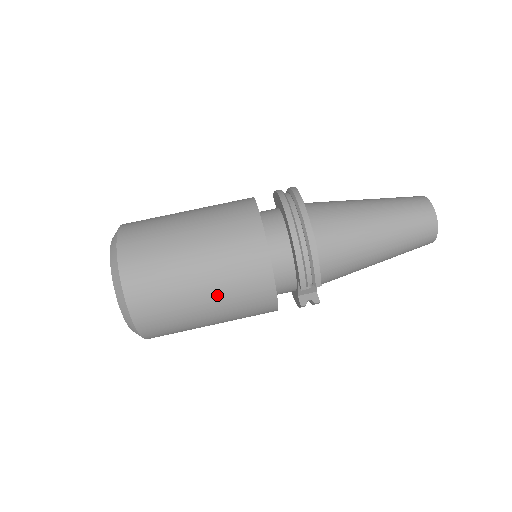
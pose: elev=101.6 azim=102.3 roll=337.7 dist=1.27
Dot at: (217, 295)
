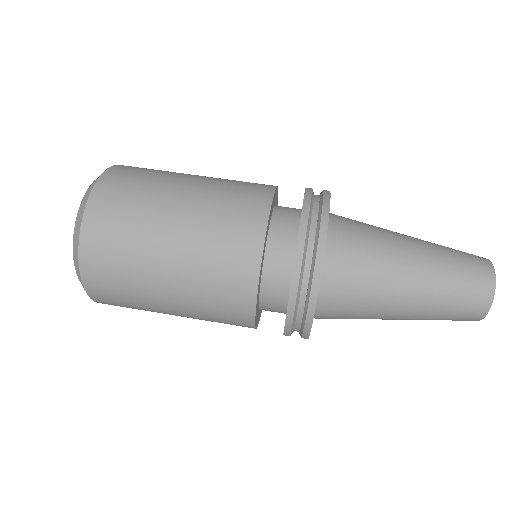
Dot at: (187, 312)
